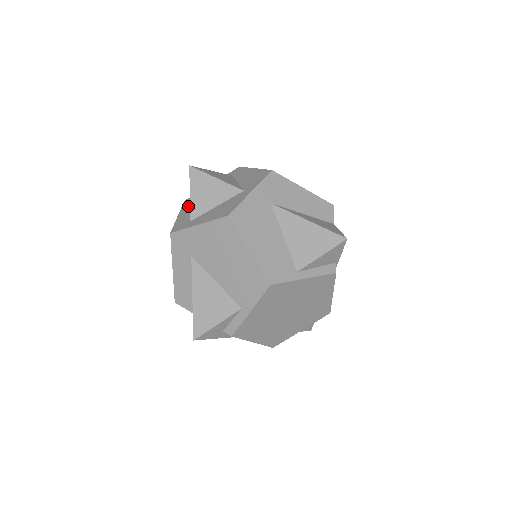
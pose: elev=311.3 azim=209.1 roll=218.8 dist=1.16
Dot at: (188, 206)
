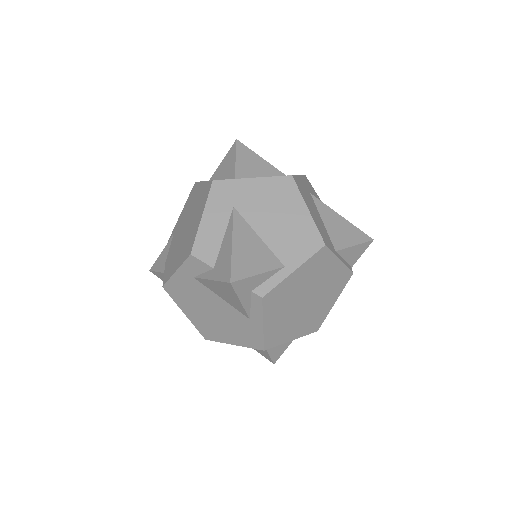
Dot at: occluded
